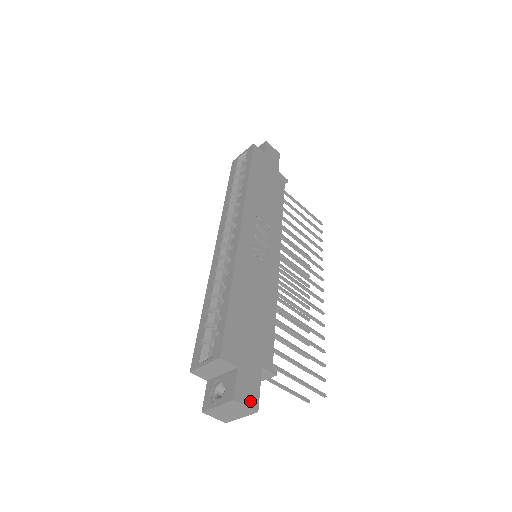
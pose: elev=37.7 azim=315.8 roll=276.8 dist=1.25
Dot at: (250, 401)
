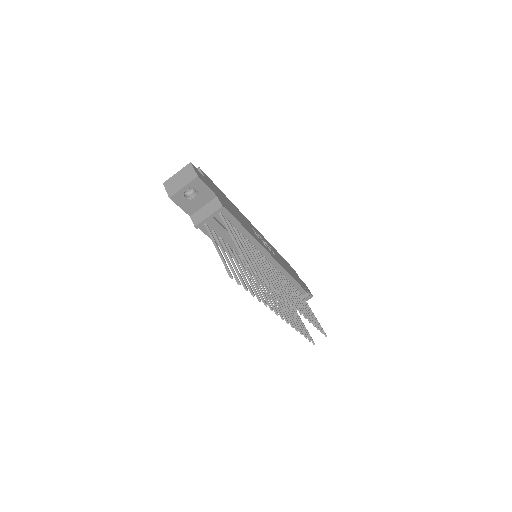
Dot at: (198, 174)
